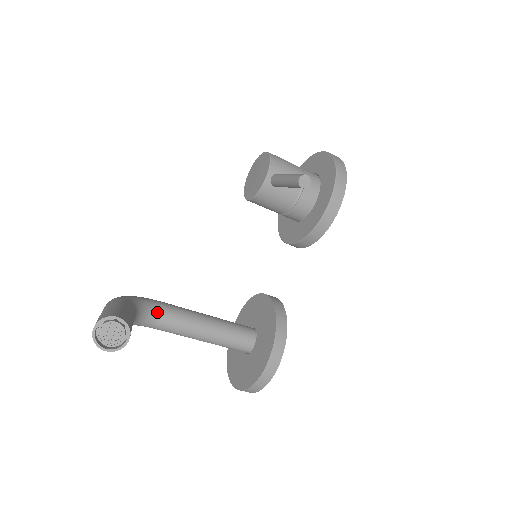
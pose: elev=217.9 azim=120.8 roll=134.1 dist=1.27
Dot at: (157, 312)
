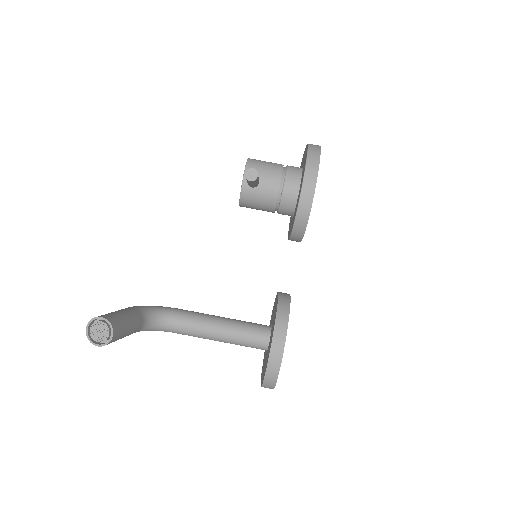
Dot at: (171, 317)
